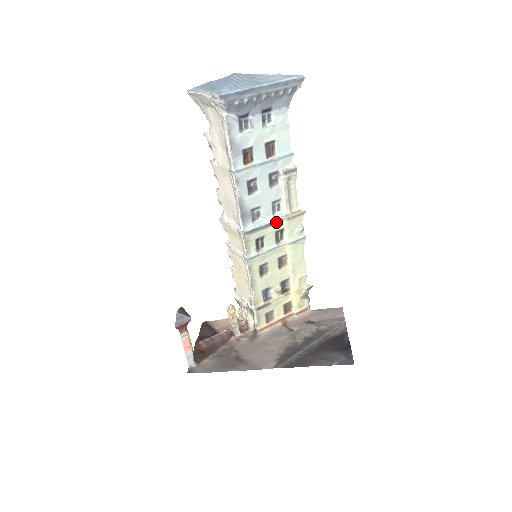
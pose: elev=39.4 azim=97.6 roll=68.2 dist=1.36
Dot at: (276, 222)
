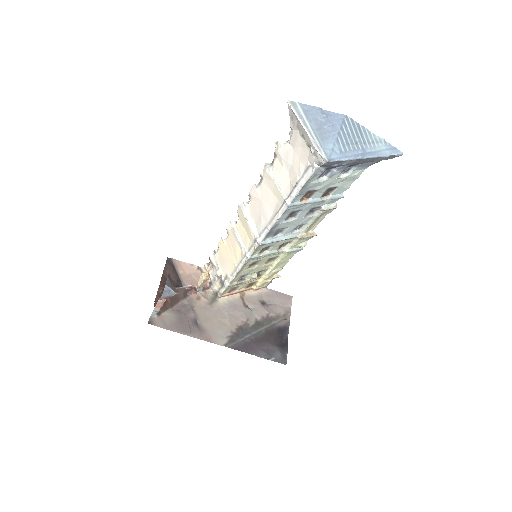
Dot at: (290, 238)
